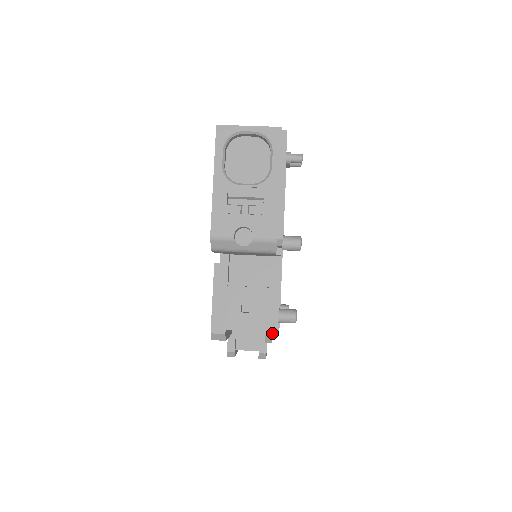
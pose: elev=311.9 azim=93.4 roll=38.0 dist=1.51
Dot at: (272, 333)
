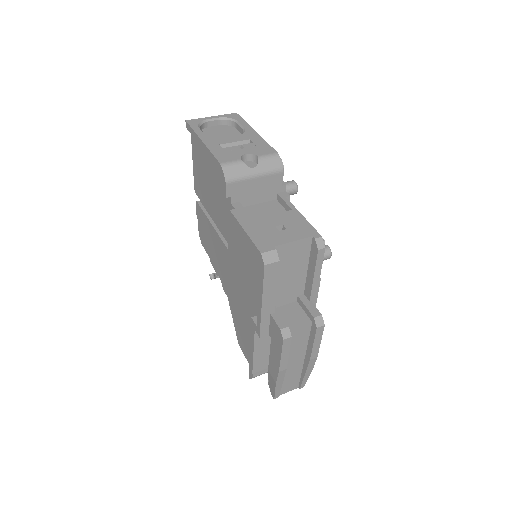
Dot at: (319, 235)
